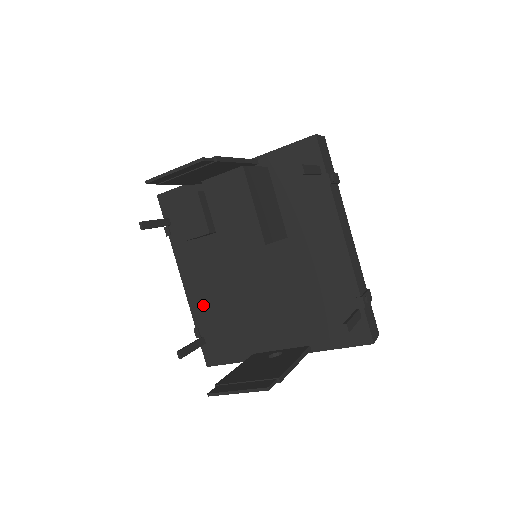
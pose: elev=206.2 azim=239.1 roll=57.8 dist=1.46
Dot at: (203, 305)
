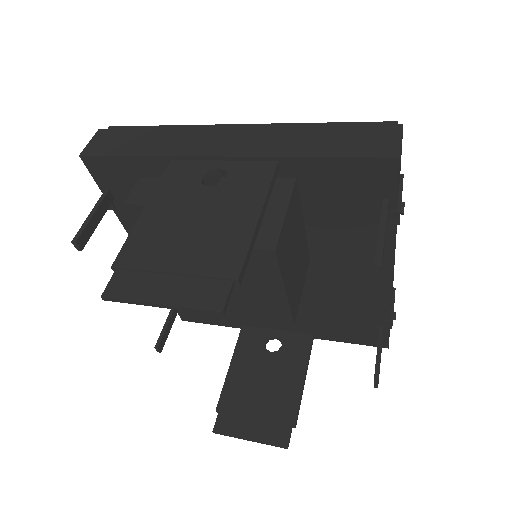
Dot at: occluded
